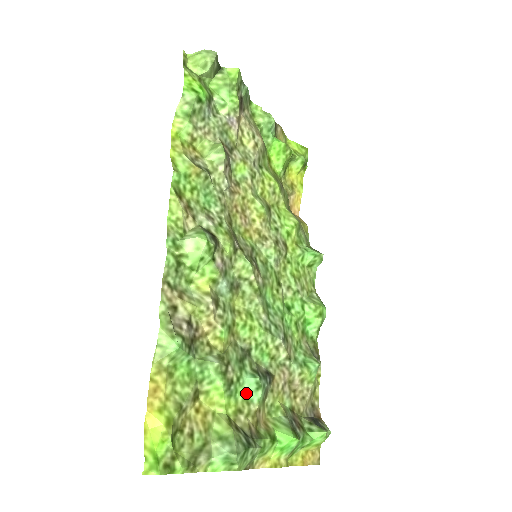
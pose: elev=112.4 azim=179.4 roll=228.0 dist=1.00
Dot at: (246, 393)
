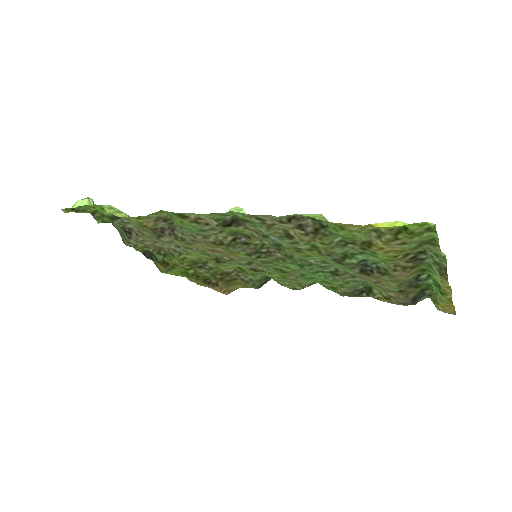
Dot at: occluded
